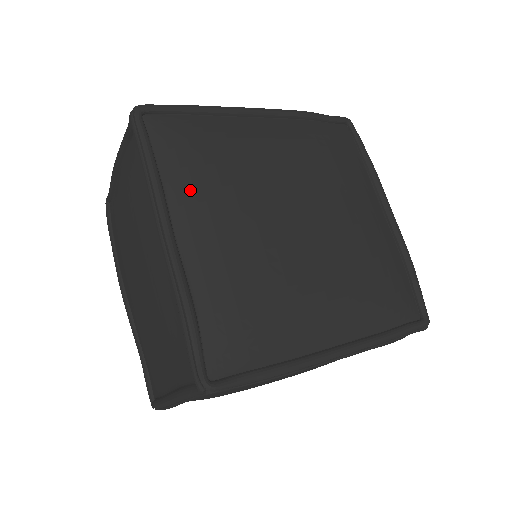
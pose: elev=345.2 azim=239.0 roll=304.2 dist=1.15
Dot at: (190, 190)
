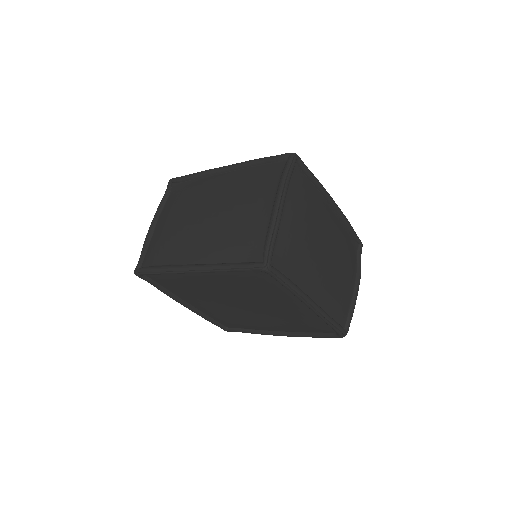
Dot at: occluded
